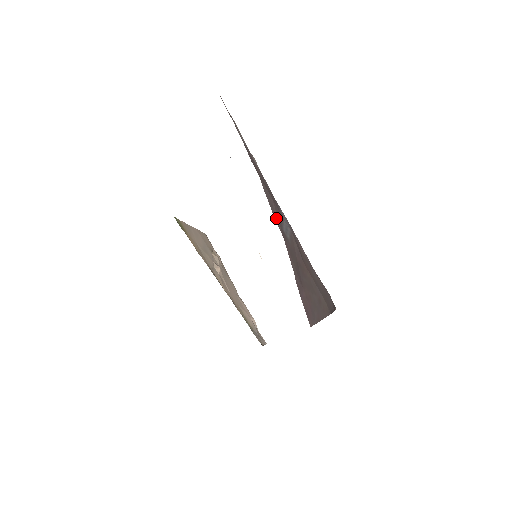
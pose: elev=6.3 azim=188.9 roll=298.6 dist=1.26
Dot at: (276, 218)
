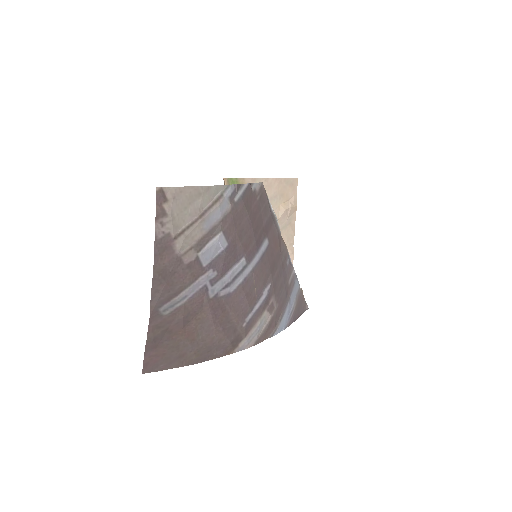
Dot at: (154, 301)
